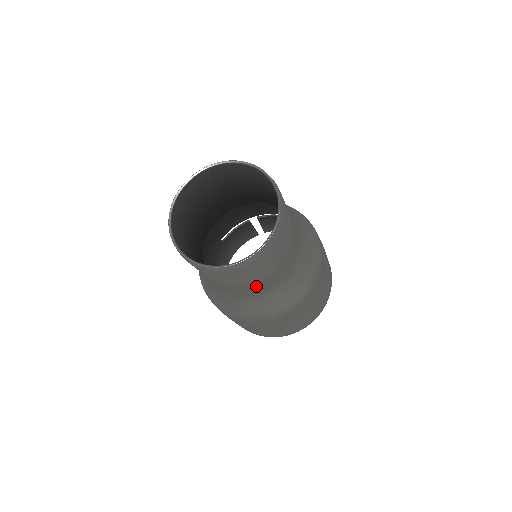
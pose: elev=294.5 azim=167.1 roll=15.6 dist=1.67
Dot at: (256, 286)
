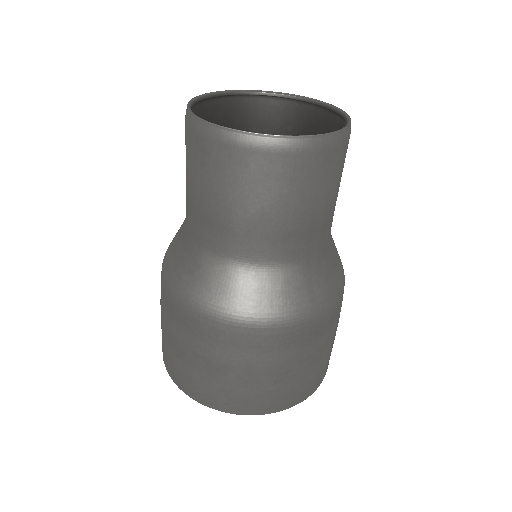
Dot at: (332, 217)
